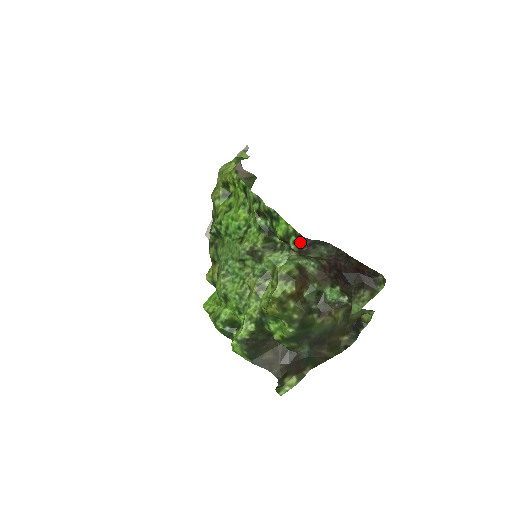
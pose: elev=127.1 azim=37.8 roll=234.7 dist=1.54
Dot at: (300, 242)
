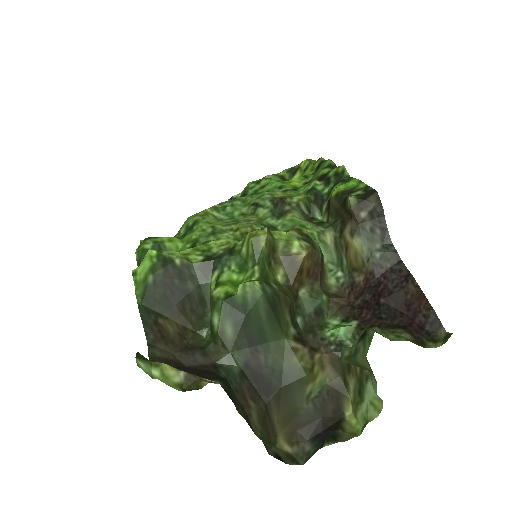
Dot at: (367, 196)
